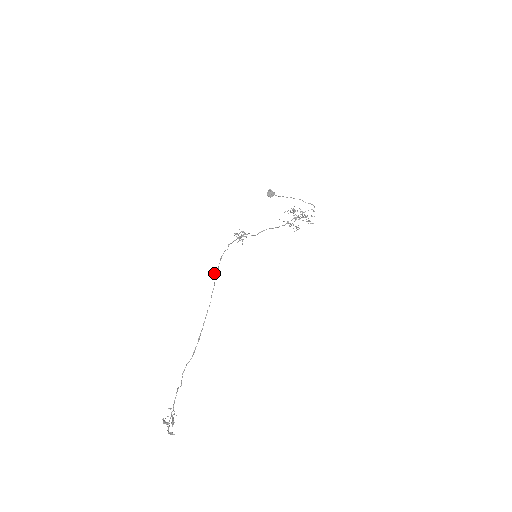
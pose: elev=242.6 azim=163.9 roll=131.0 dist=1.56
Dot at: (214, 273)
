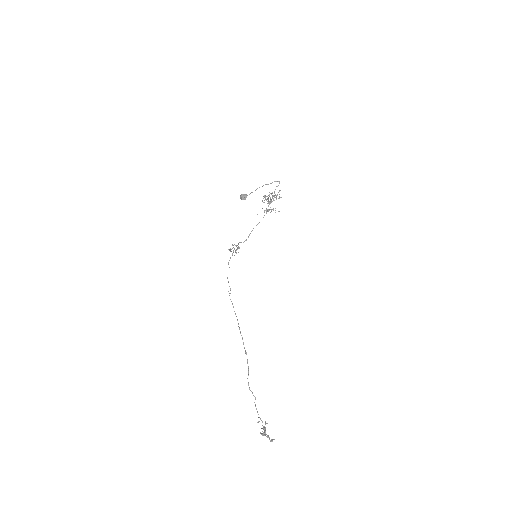
Dot at: occluded
